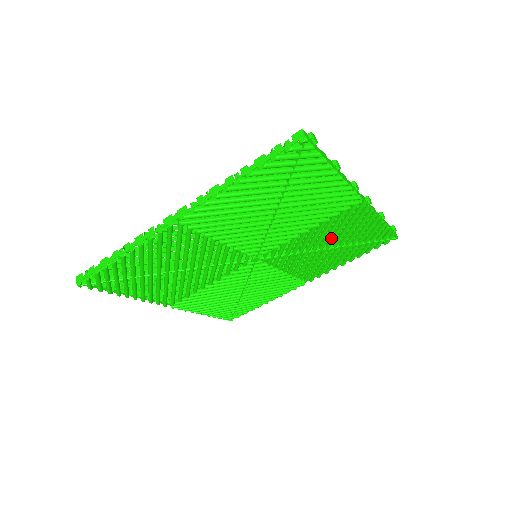
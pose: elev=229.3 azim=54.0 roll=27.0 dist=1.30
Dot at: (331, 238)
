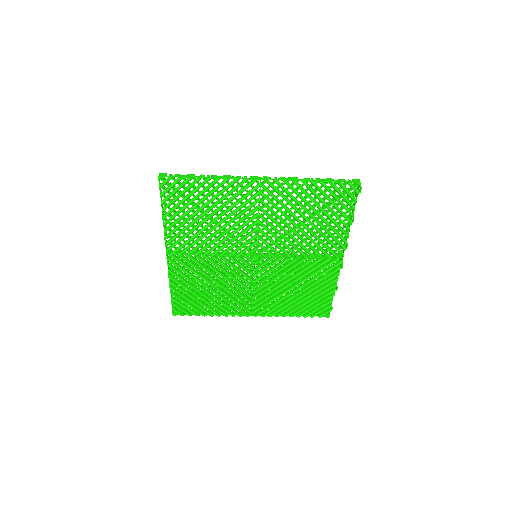
Dot at: (302, 280)
